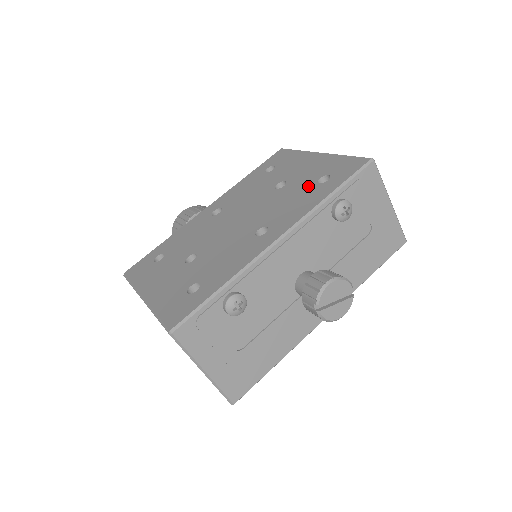
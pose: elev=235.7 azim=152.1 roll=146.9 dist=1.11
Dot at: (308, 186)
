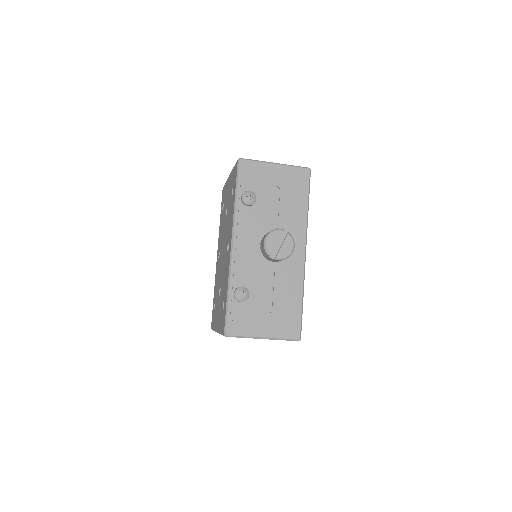
Dot at: (230, 202)
